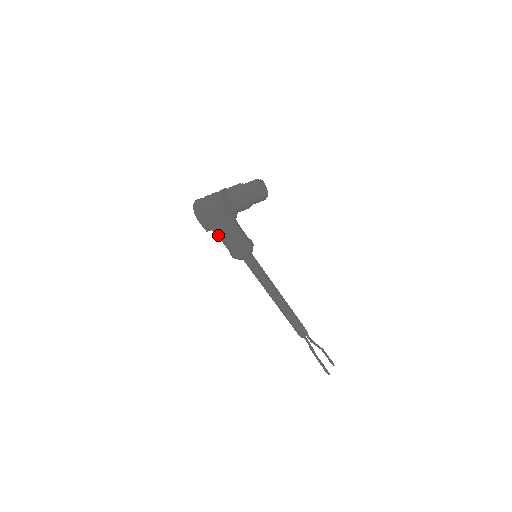
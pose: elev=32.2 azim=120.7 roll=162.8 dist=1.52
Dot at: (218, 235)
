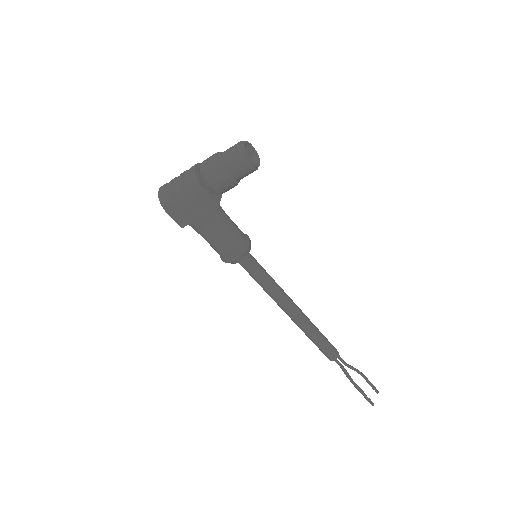
Dot at: (198, 231)
